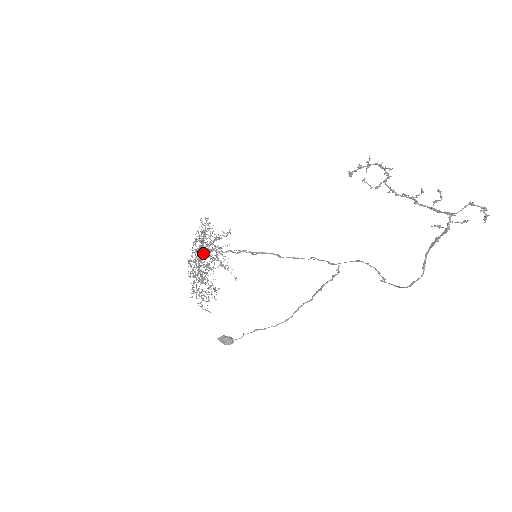
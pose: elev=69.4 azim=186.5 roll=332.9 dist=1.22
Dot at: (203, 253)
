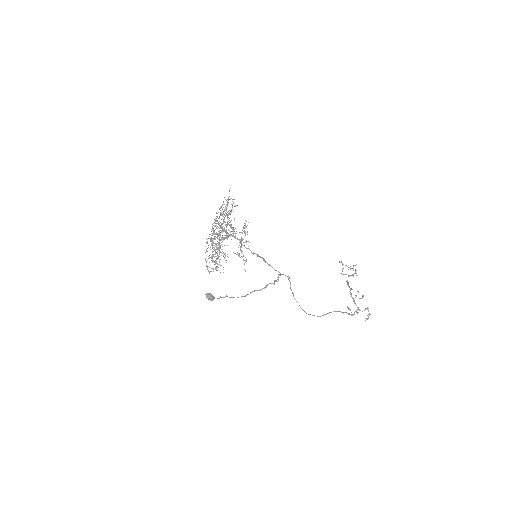
Dot at: occluded
